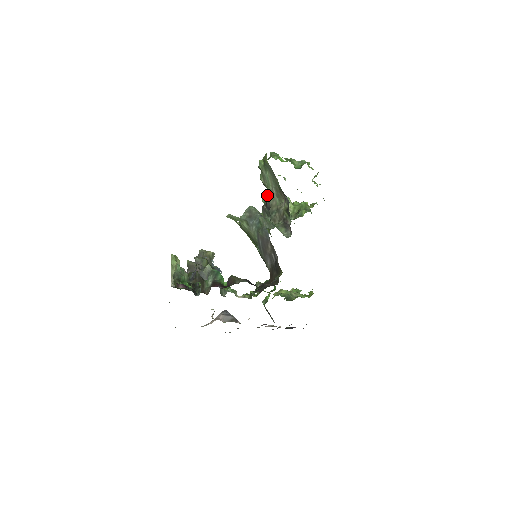
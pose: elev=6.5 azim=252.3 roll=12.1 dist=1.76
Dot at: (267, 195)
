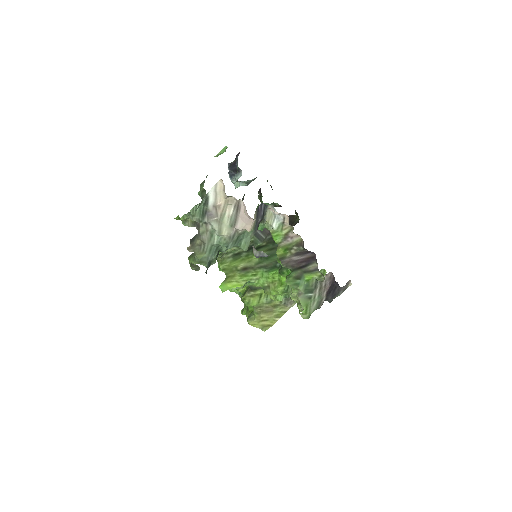
Dot at: occluded
